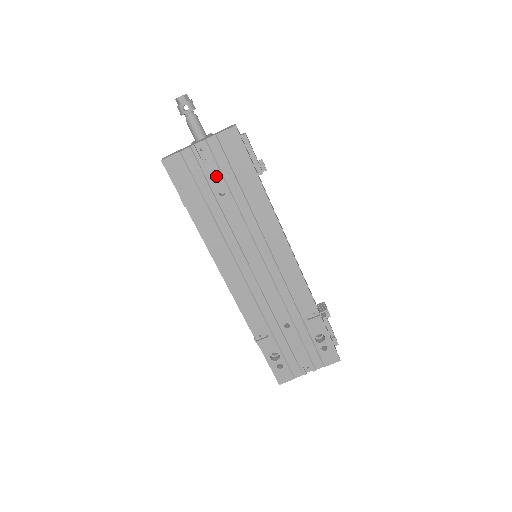
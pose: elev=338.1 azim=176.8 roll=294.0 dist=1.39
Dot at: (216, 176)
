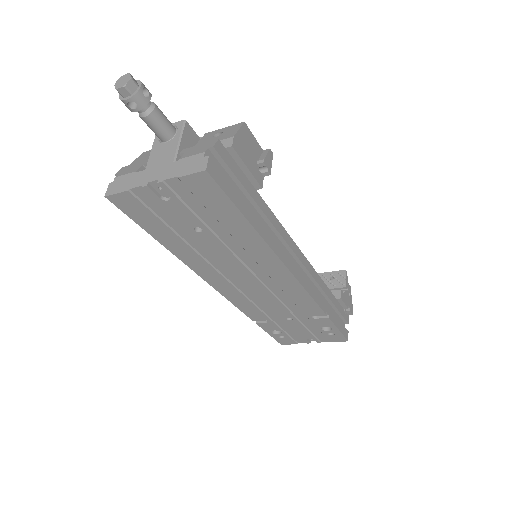
Dot at: (187, 215)
